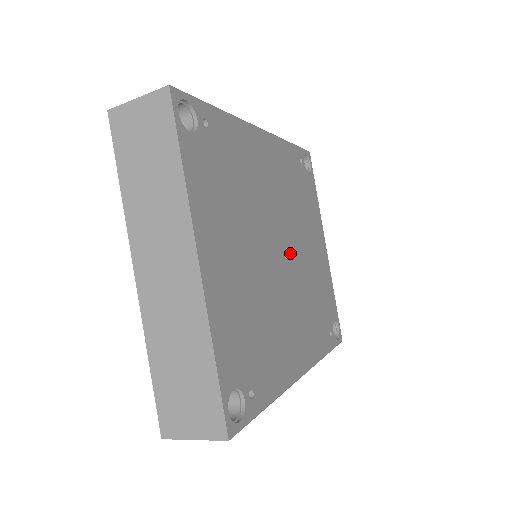
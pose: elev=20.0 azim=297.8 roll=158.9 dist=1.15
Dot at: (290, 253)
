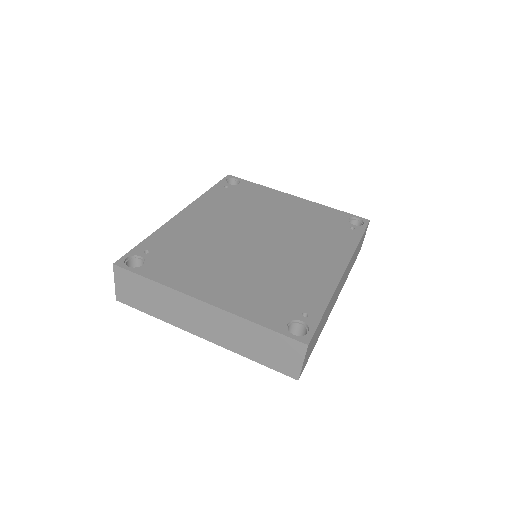
Dot at: (267, 233)
